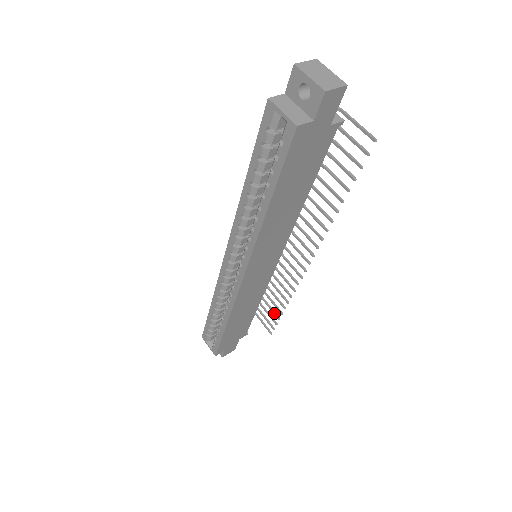
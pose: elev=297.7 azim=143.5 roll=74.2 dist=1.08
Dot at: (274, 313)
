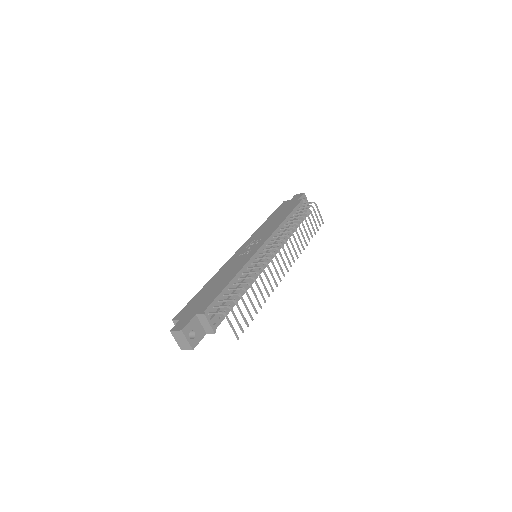
Dot at: occluded
